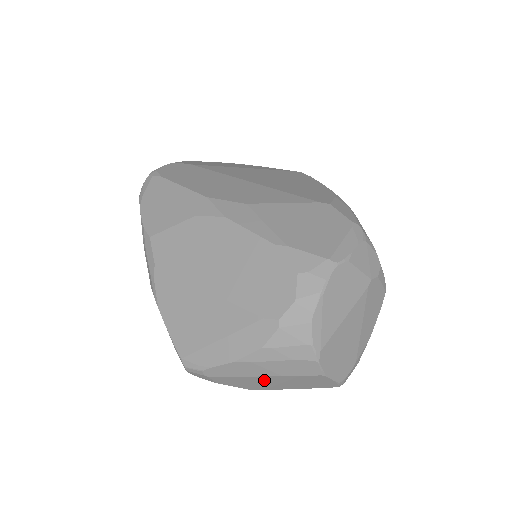
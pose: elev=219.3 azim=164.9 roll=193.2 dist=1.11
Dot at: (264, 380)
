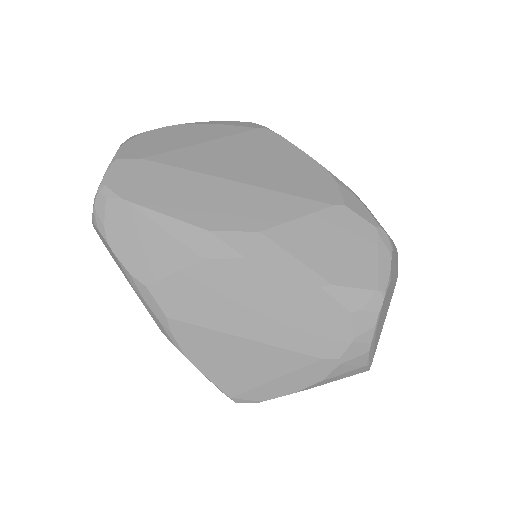
Dot at: occluded
